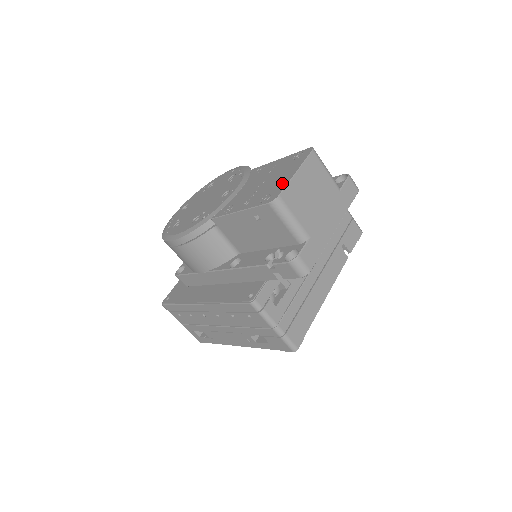
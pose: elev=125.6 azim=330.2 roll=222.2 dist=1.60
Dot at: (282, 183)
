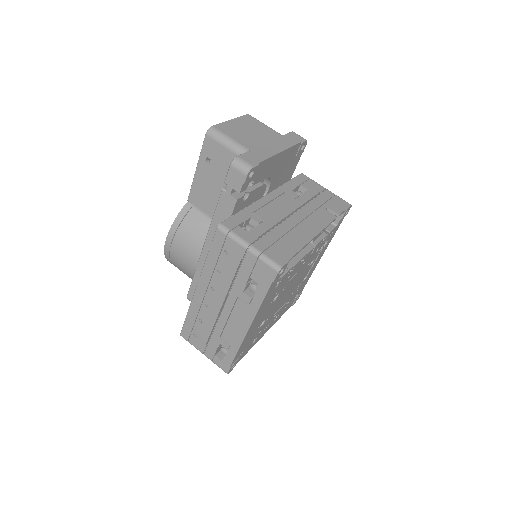
Dot at: occluded
